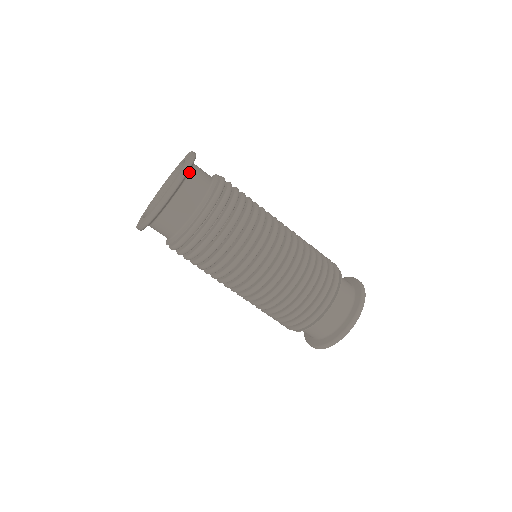
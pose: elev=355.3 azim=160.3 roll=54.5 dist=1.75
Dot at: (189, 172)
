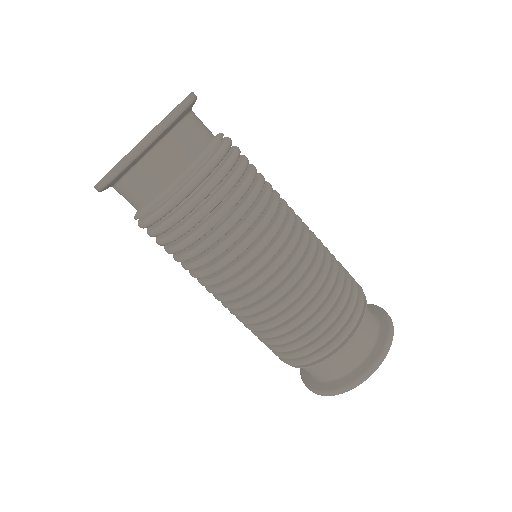
Dot at: occluded
